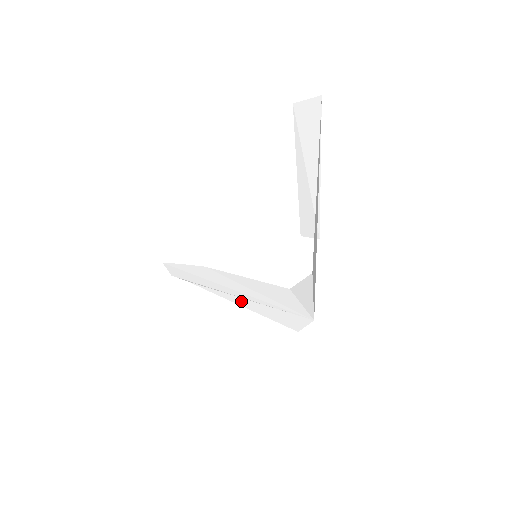
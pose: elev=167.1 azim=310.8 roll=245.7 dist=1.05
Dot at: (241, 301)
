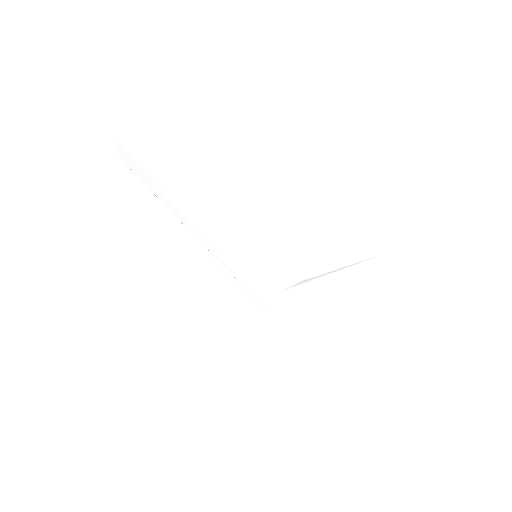
Dot at: (218, 263)
